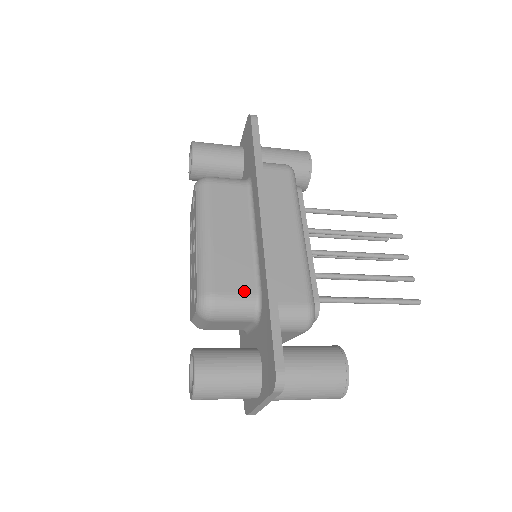
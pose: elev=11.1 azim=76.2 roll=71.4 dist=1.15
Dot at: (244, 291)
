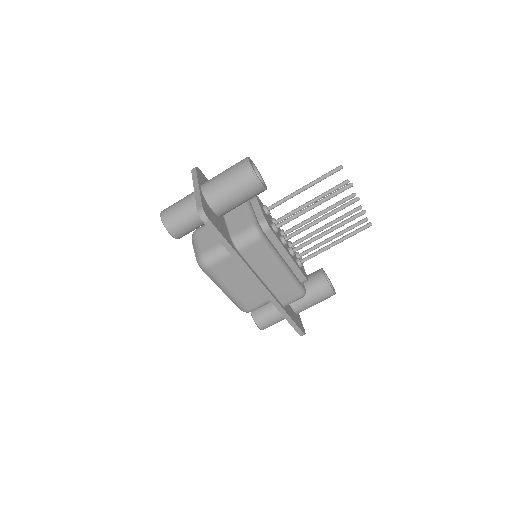
Dot at: occluded
